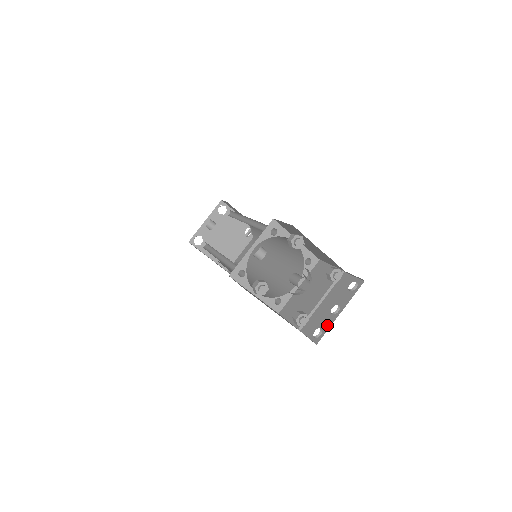
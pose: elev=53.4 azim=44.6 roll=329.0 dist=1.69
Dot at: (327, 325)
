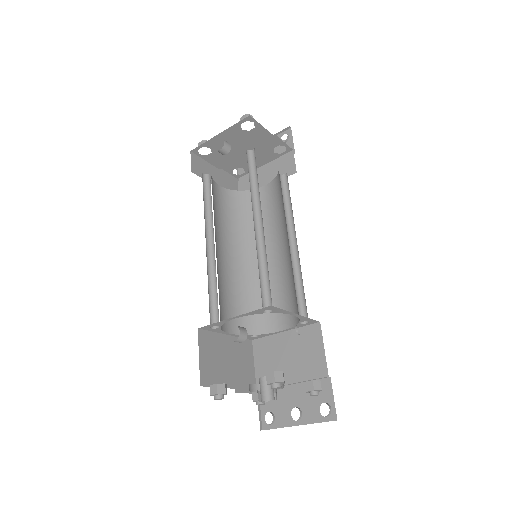
Dot at: (281, 422)
